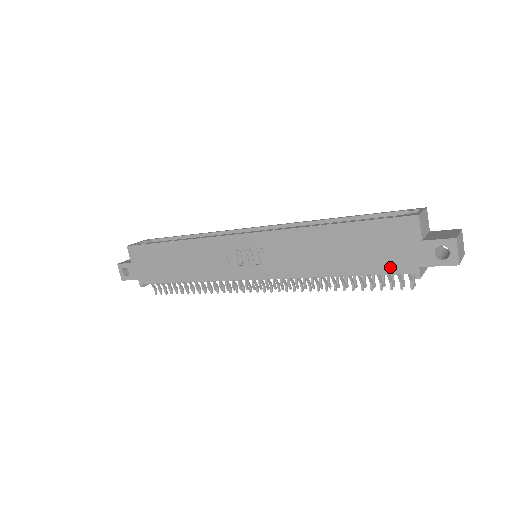
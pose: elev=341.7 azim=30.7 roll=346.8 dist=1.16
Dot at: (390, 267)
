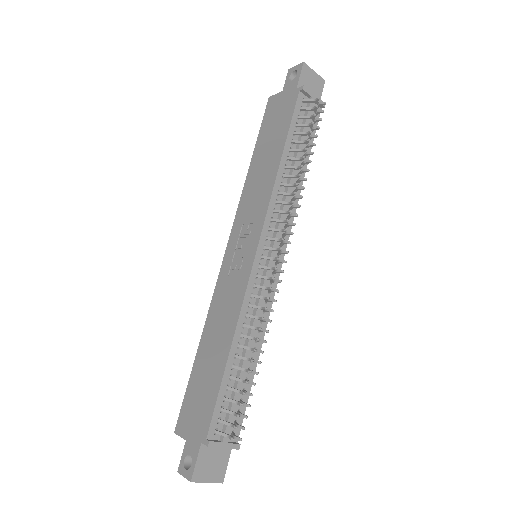
Dot at: (290, 110)
